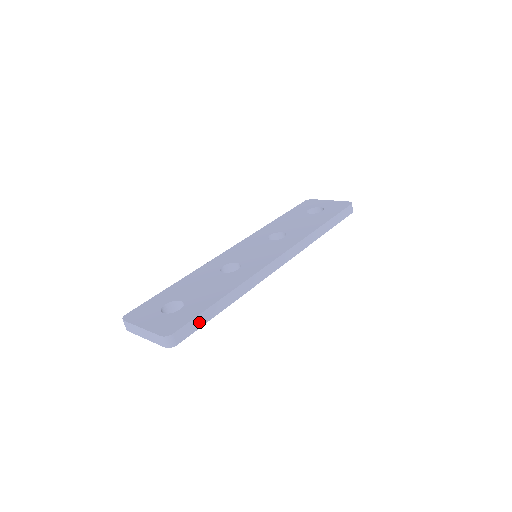
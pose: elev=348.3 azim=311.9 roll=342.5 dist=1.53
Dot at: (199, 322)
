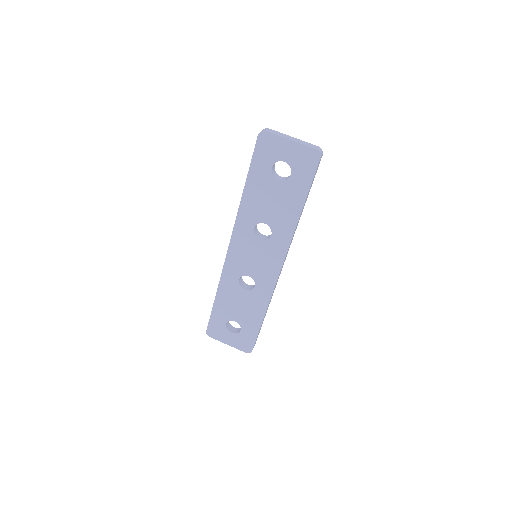
Dot at: occluded
